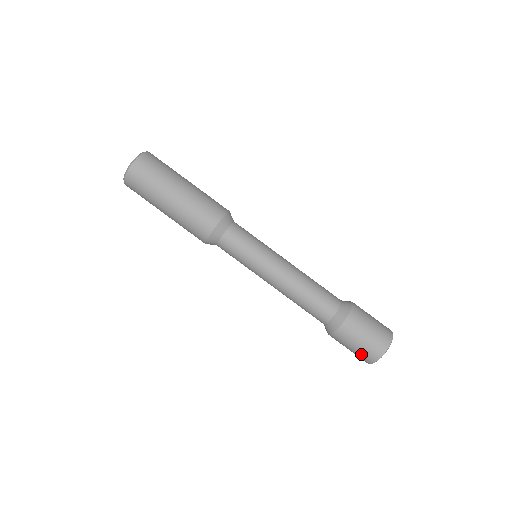
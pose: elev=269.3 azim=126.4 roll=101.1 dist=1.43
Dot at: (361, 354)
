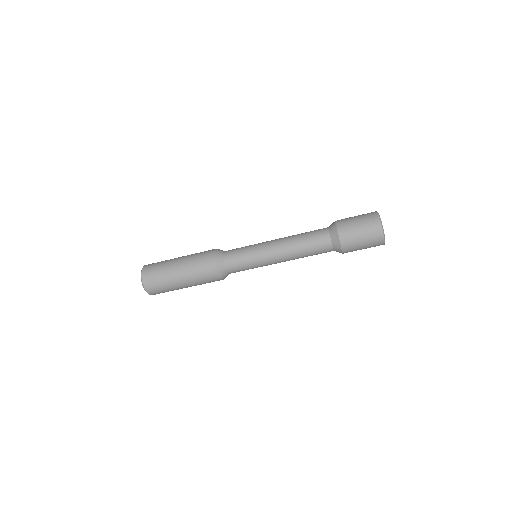
Dot at: (371, 244)
